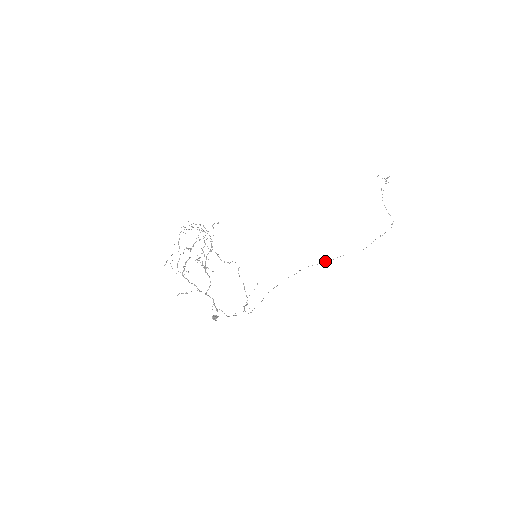
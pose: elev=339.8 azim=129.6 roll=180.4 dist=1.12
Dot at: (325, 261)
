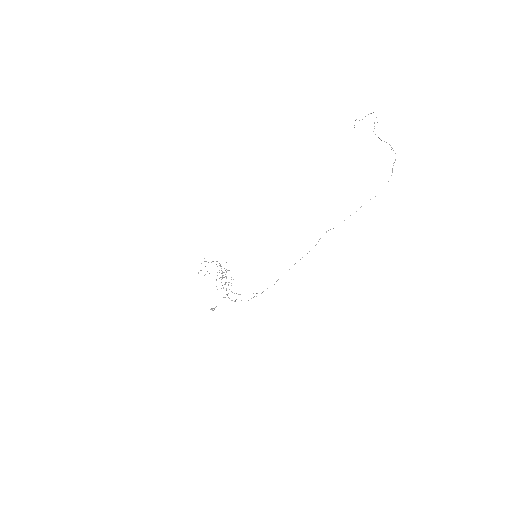
Dot at: occluded
